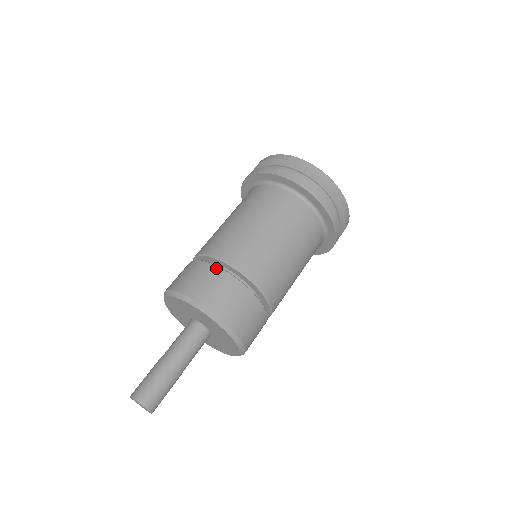
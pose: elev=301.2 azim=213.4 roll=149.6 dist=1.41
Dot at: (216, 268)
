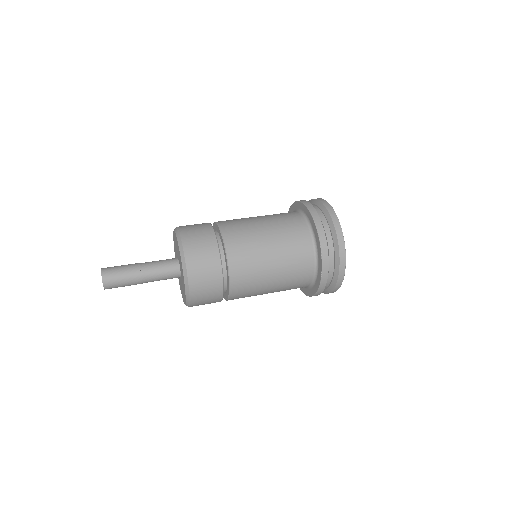
Dot at: occluded
